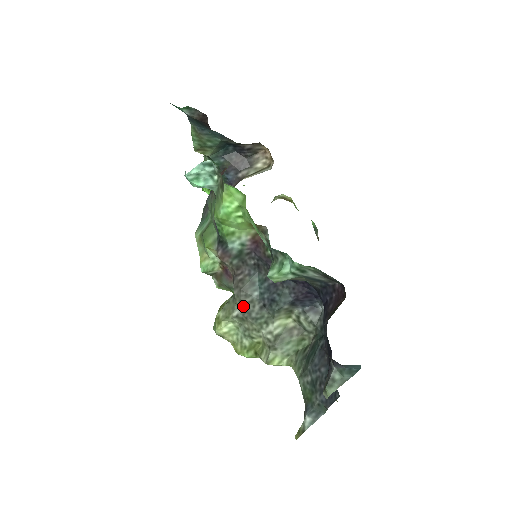
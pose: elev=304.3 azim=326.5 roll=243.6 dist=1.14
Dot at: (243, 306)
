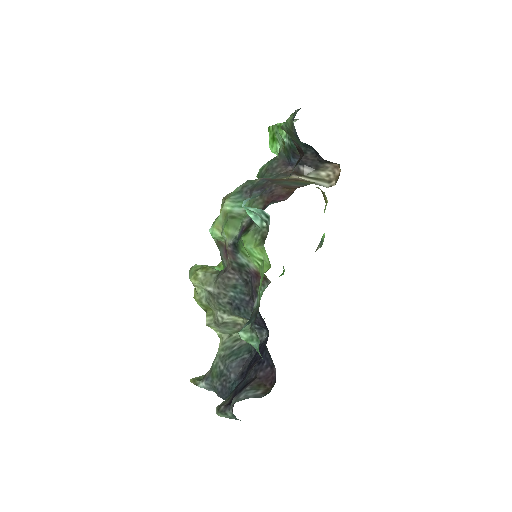
Dot at: (218, 291)
